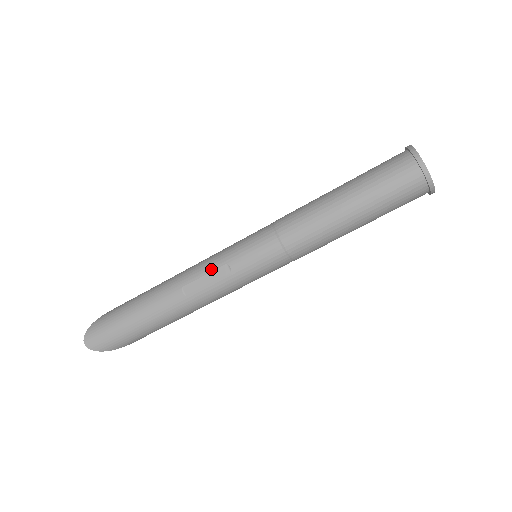
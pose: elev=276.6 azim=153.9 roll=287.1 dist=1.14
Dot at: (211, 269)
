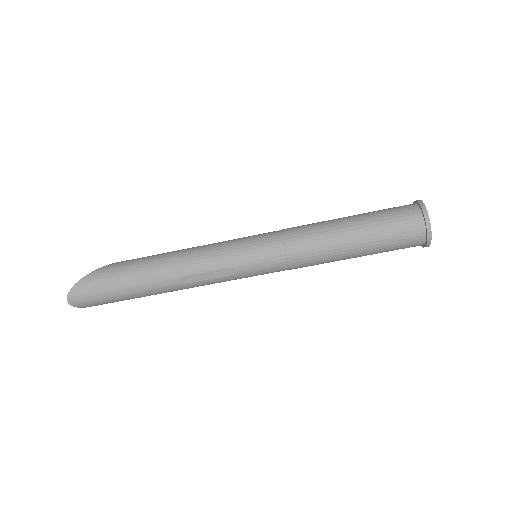
Dot at: (215, 268)
